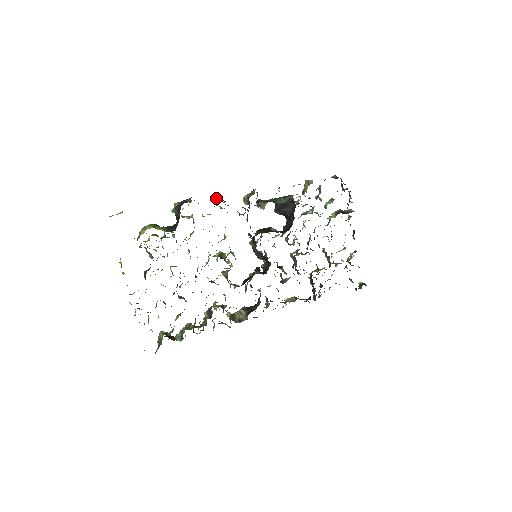
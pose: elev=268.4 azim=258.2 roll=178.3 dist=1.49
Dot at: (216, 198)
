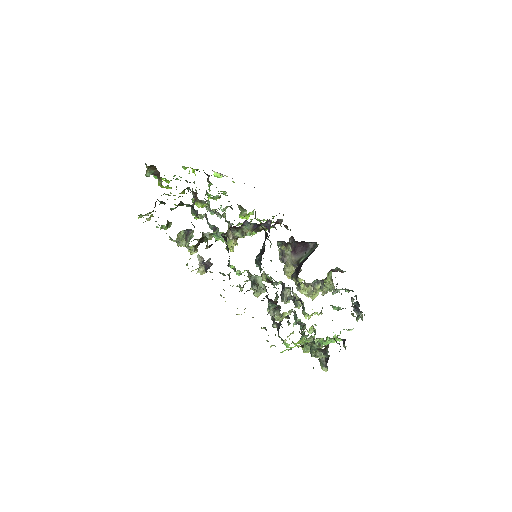
Dot at: occluded
